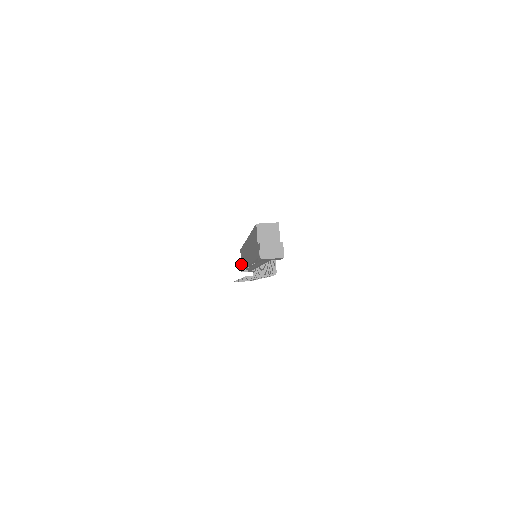
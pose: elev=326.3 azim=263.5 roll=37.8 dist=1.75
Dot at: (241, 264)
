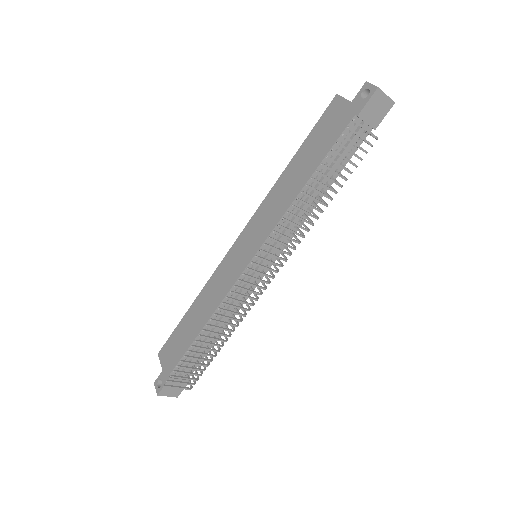
Dot at: (166, 367)
